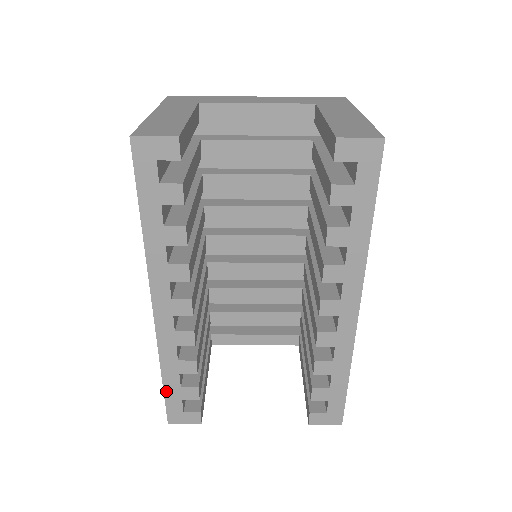
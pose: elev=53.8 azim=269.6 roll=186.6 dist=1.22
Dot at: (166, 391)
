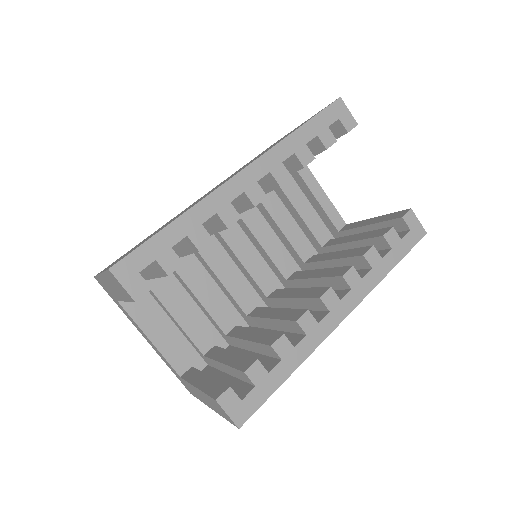
Dot at: (156, 237)
